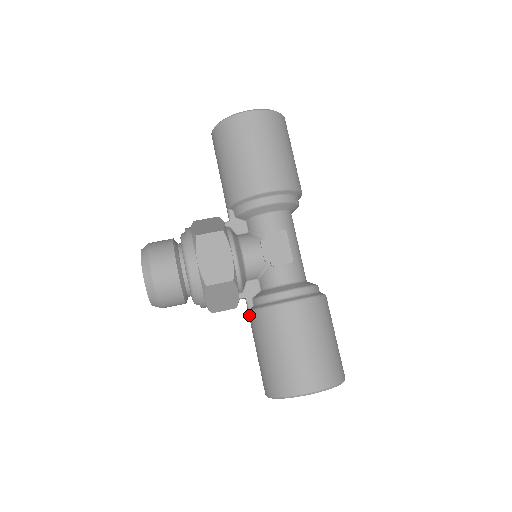
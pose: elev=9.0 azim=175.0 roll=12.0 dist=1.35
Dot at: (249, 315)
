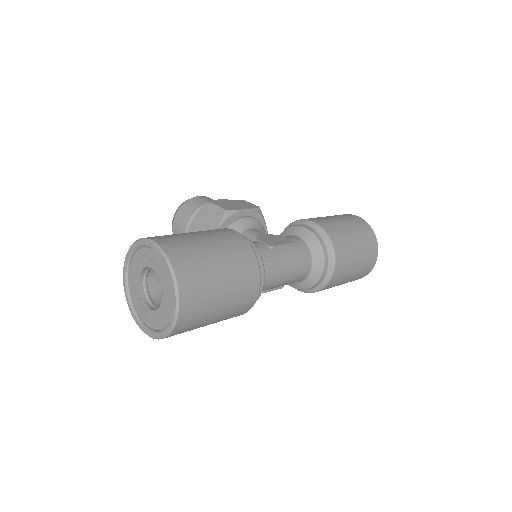
Dot at: occluded
